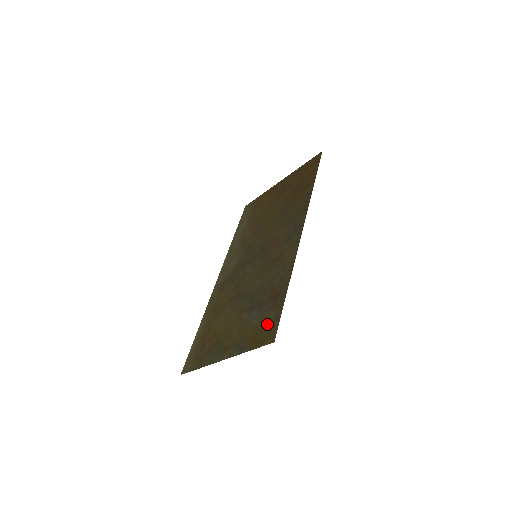
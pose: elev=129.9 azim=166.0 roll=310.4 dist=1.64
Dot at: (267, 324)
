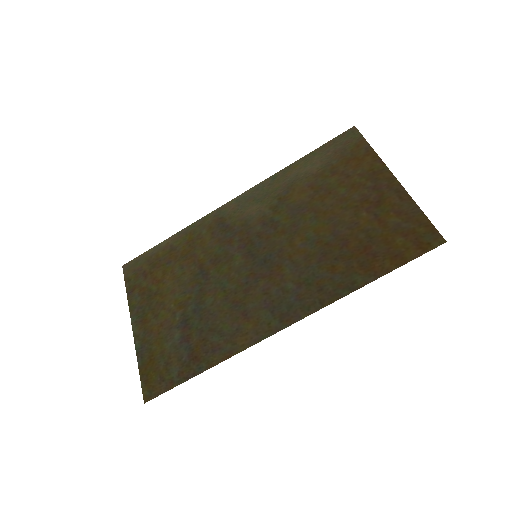
Dot at: (163, 372)
